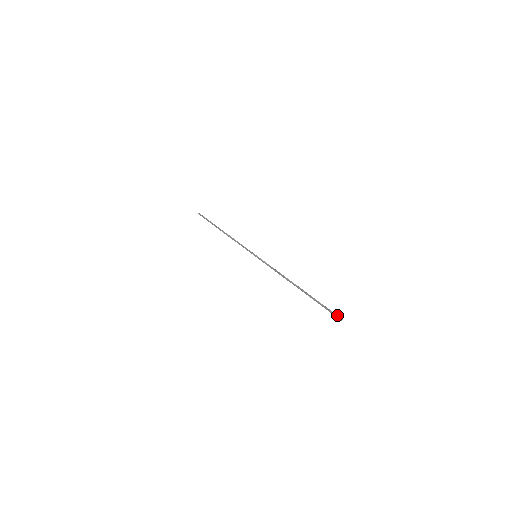
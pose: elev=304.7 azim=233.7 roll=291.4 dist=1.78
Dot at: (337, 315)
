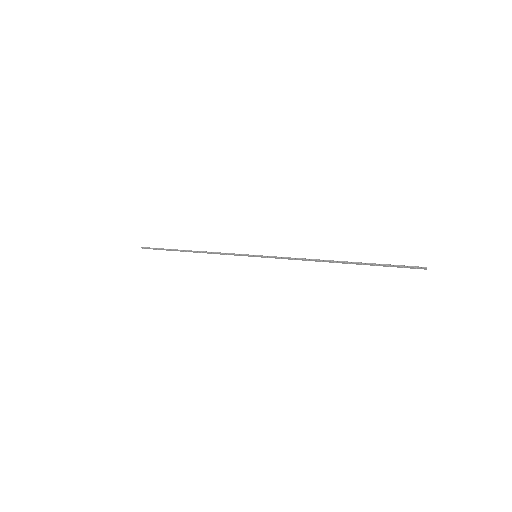
Dot at: (416, 266)
